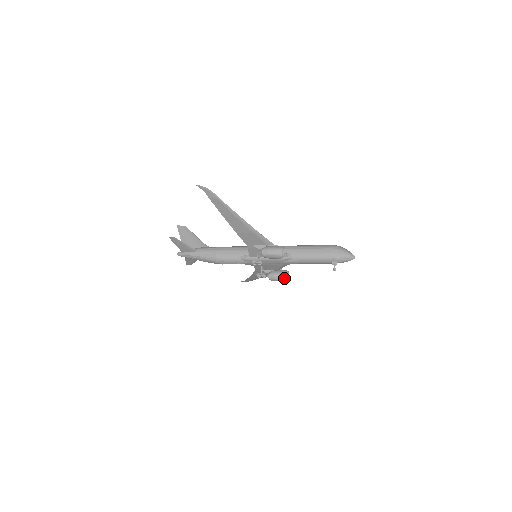
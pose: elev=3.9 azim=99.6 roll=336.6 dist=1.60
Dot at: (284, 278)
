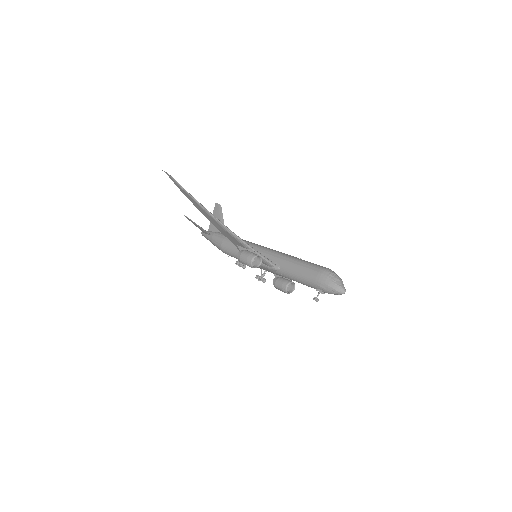
Dot at: (283, 289)
